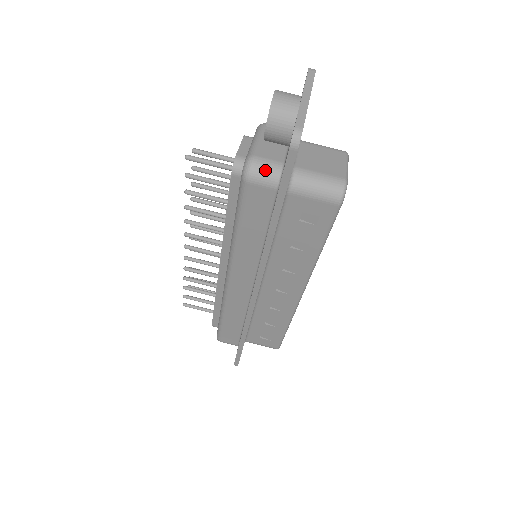
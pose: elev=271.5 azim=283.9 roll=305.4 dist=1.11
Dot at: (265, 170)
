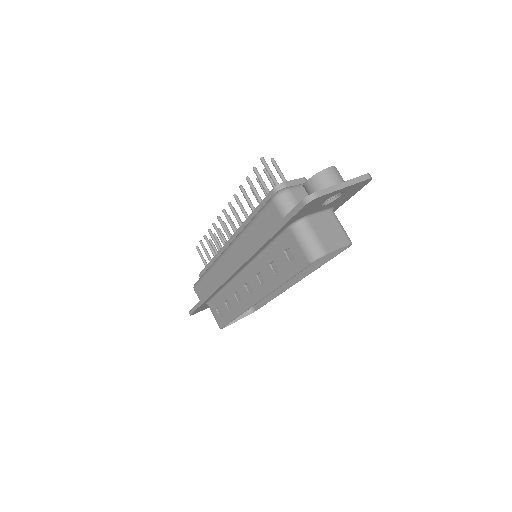
Dot at: (287, 203)
